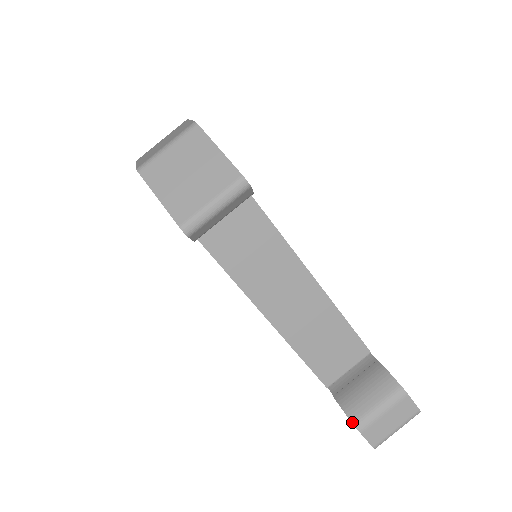
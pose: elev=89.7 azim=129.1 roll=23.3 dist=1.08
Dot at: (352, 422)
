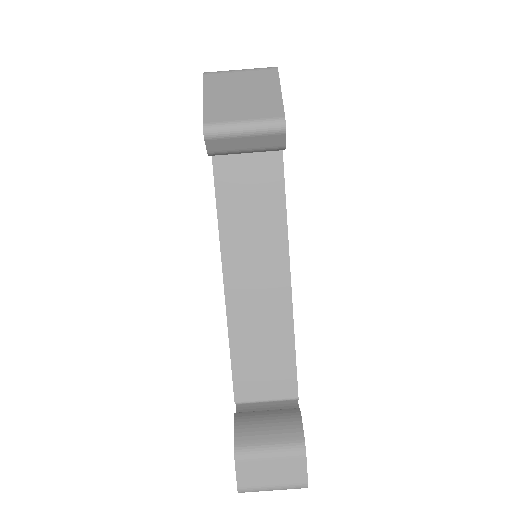
Dot at: (234, 444)
